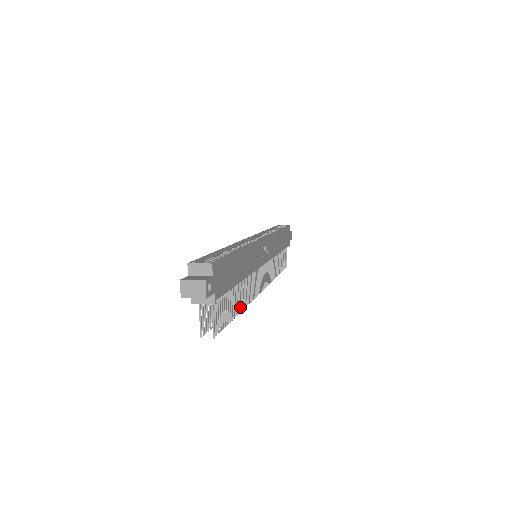
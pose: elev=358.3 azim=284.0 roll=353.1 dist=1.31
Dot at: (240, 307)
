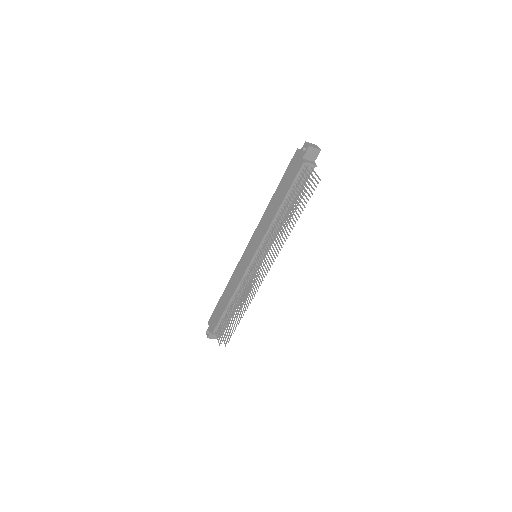
Dot at: (293, 224)
